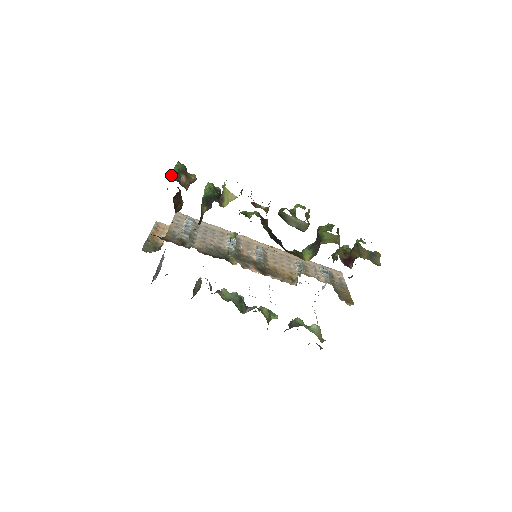
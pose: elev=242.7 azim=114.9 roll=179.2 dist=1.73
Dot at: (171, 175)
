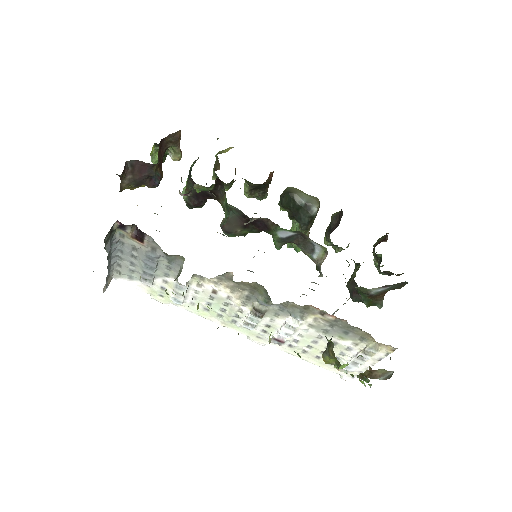
Dot at: occluded
